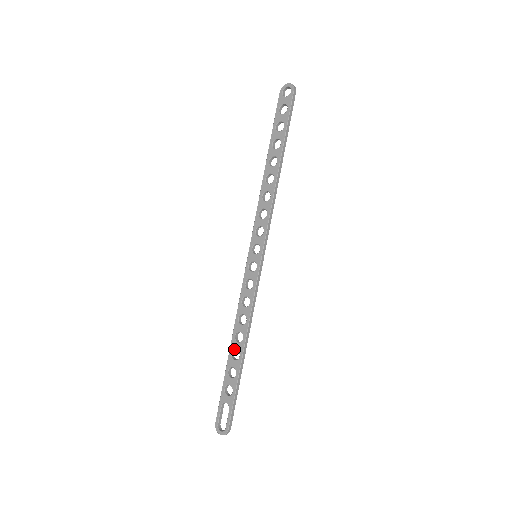
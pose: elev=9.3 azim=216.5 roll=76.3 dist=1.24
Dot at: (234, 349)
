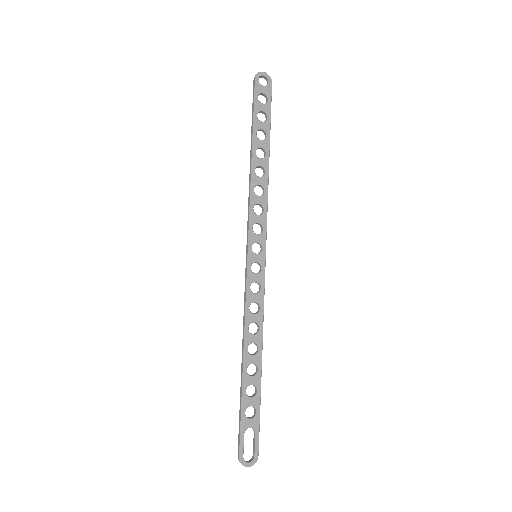
Dot at: occluded
